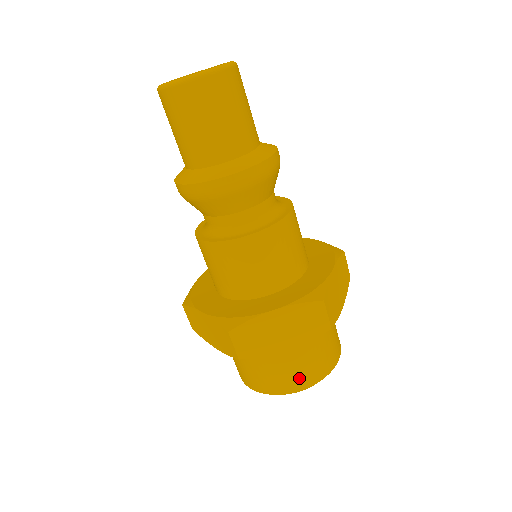
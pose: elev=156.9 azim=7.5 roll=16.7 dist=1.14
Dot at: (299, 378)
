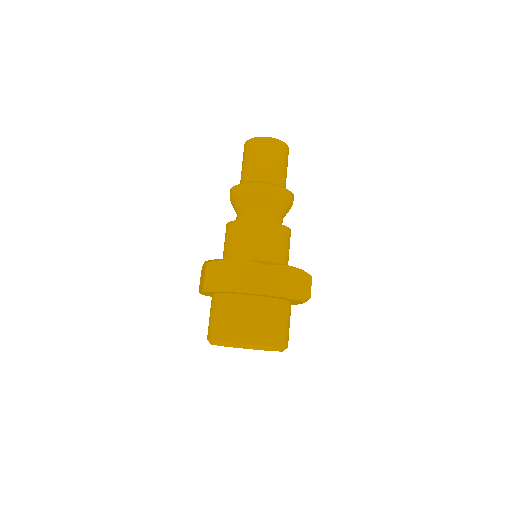
Dot at: (236, 331)
